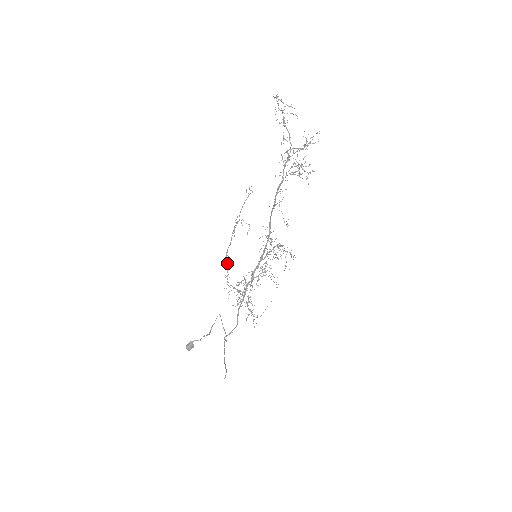
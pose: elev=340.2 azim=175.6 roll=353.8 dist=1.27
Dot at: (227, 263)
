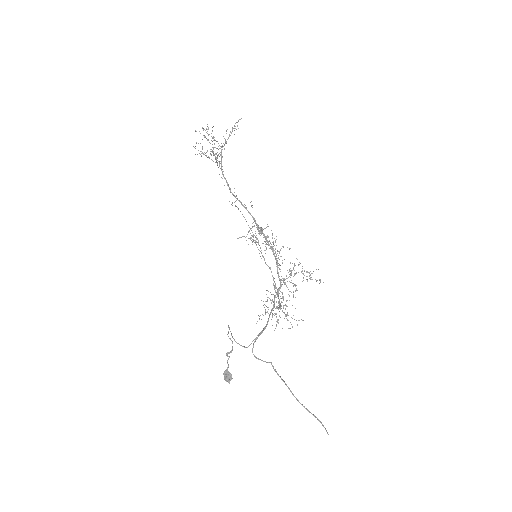
Dot at: (277, 289)
